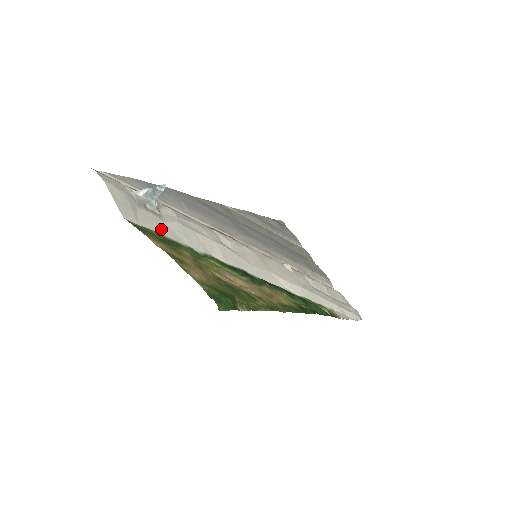
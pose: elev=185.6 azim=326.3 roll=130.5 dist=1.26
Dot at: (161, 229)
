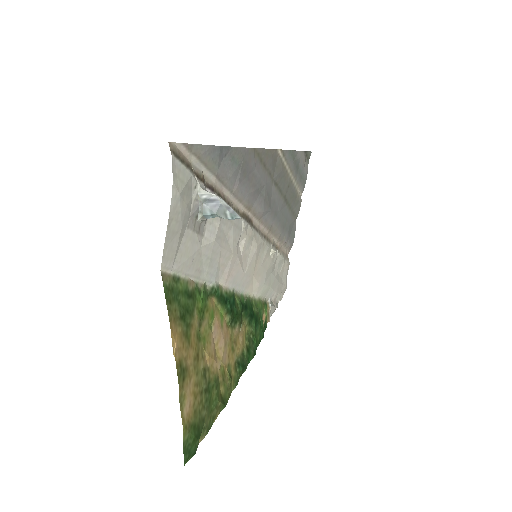
Dot at: (191, 266)
